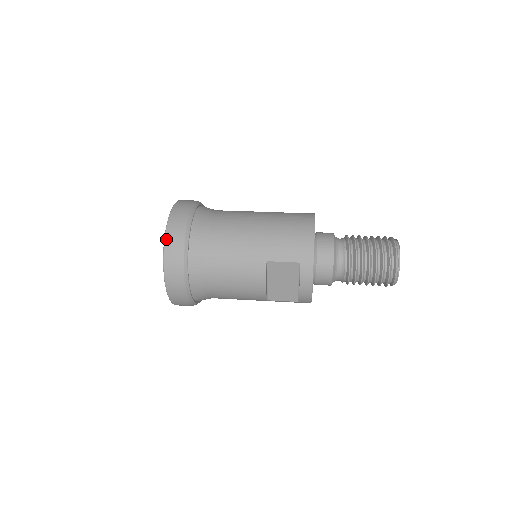
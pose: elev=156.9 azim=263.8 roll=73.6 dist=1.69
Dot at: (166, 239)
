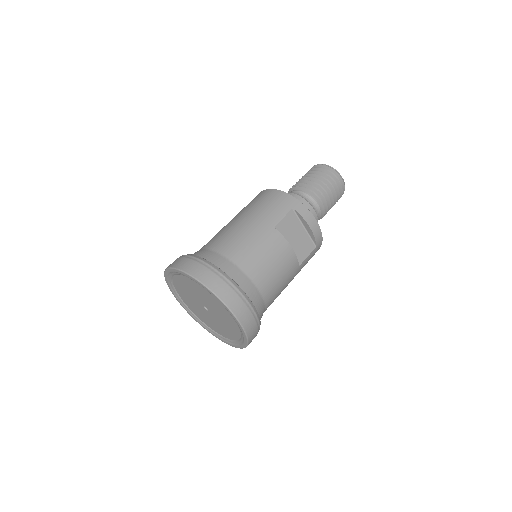
Dot at: (197, 277)
